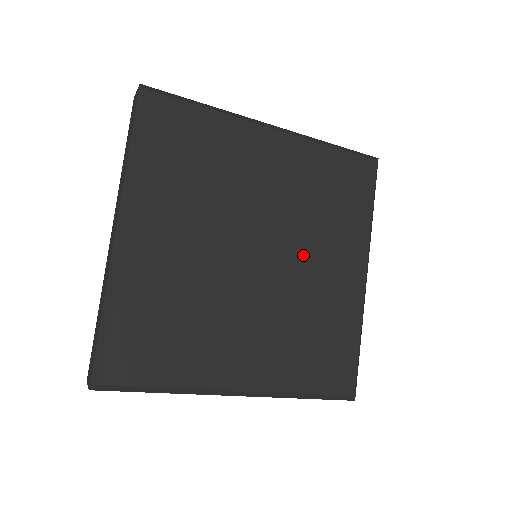
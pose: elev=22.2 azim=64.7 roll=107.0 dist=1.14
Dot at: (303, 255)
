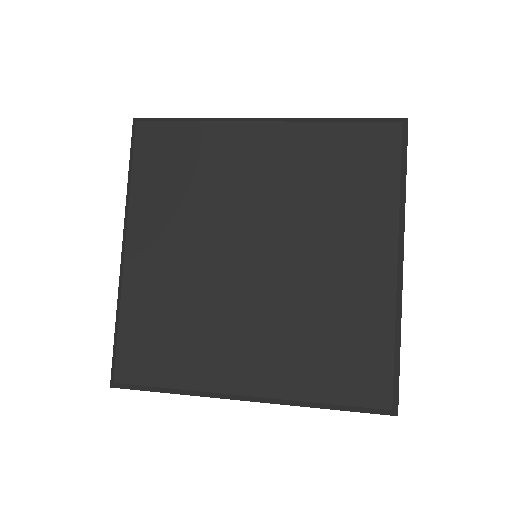
Dot at: (307, 249)
